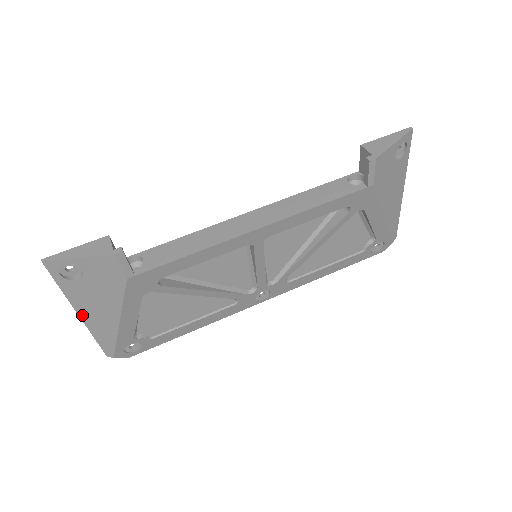
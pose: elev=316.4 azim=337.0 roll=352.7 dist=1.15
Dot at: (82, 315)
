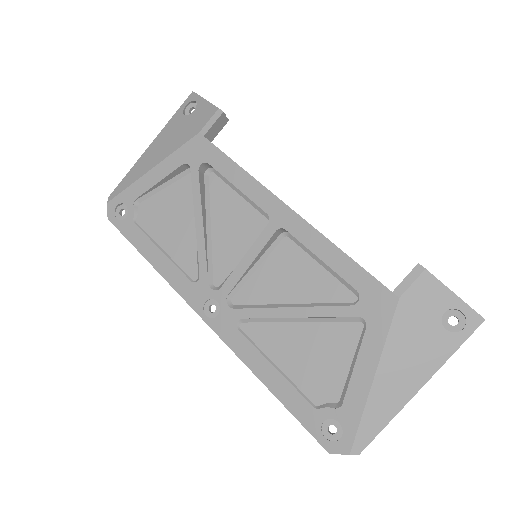
Dot at: (151, 147)
